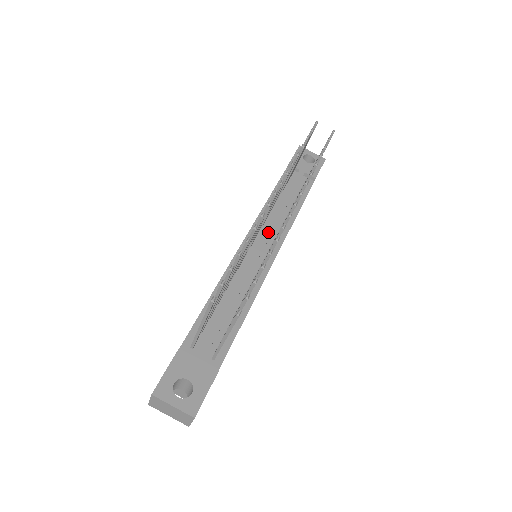
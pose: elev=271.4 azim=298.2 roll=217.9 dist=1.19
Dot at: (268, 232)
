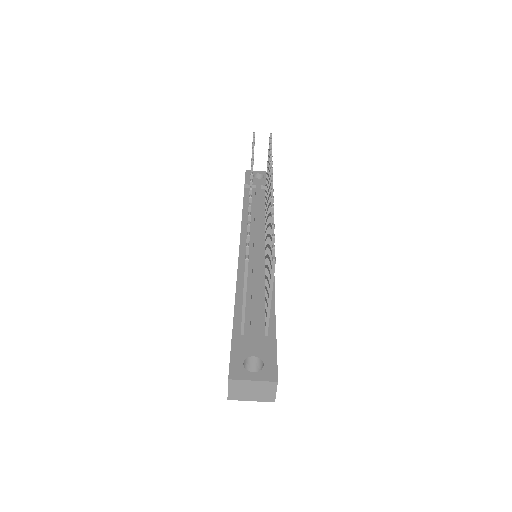
Dot at: (257, 232)
